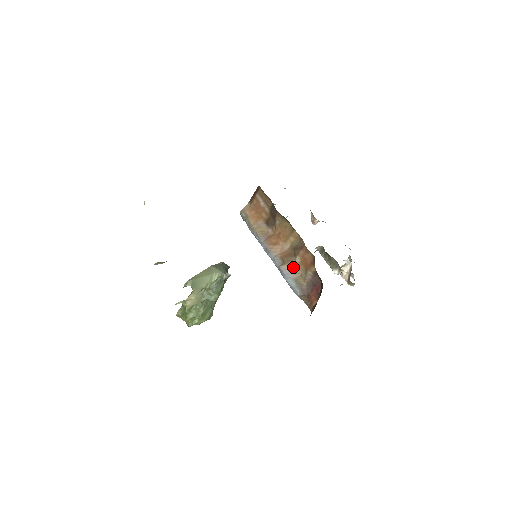
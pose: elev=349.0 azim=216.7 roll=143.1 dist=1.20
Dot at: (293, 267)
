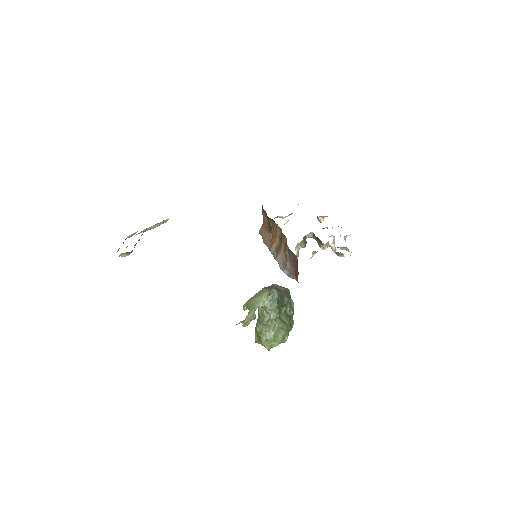
Dot at: (282, 254)
